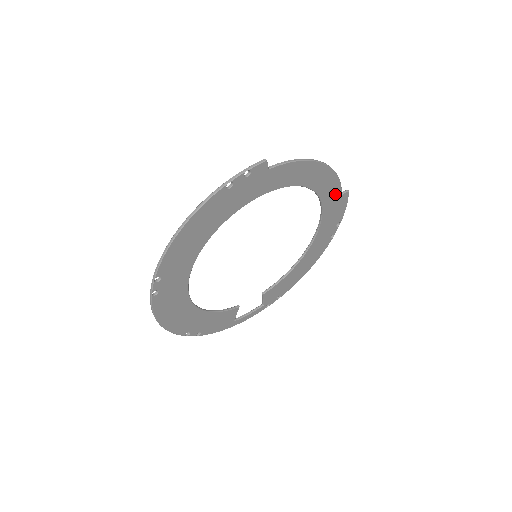
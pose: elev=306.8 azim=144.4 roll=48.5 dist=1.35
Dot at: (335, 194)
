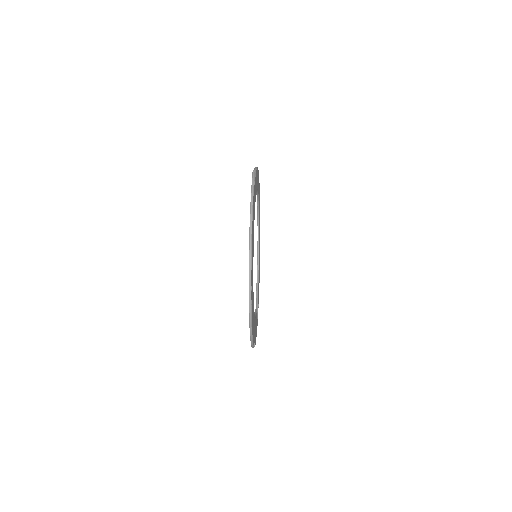
Dot at: (259, 193)
